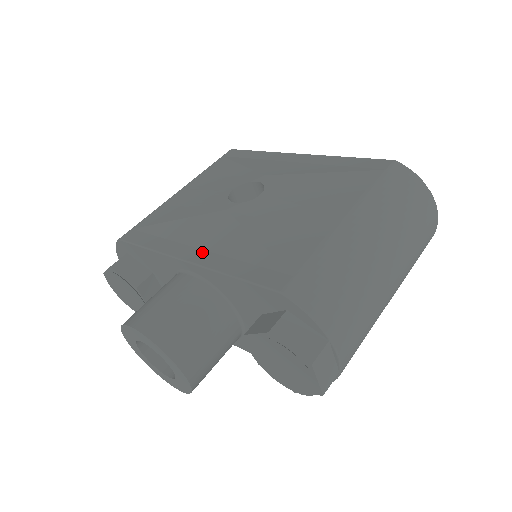
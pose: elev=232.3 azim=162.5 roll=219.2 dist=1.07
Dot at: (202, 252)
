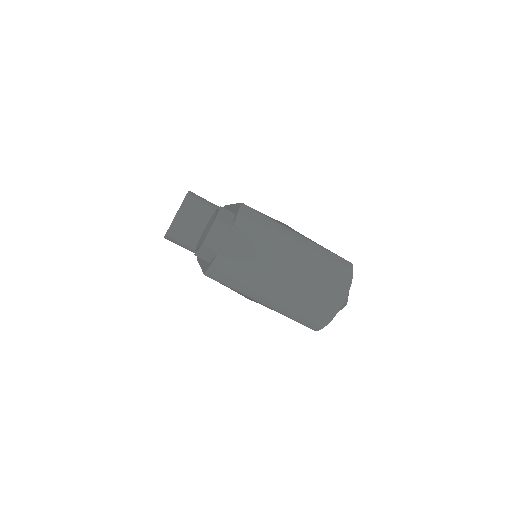
Dot at: occluded
